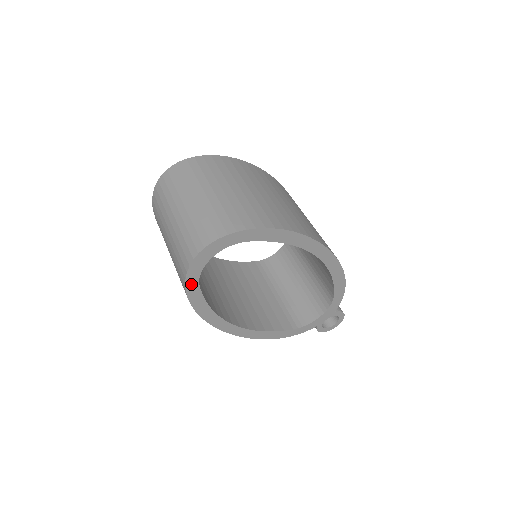
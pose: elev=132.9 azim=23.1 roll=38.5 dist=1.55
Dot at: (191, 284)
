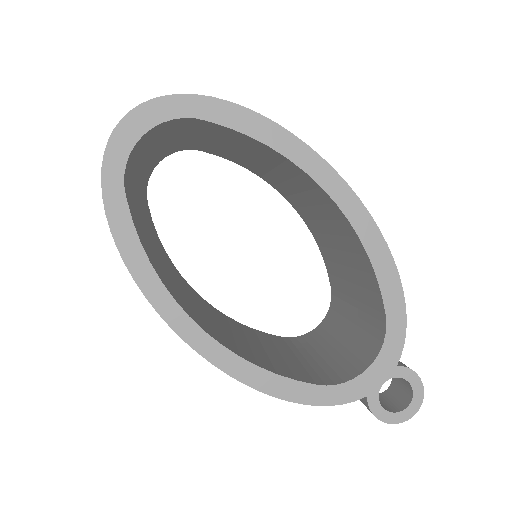
Dot at: (111, 183)
